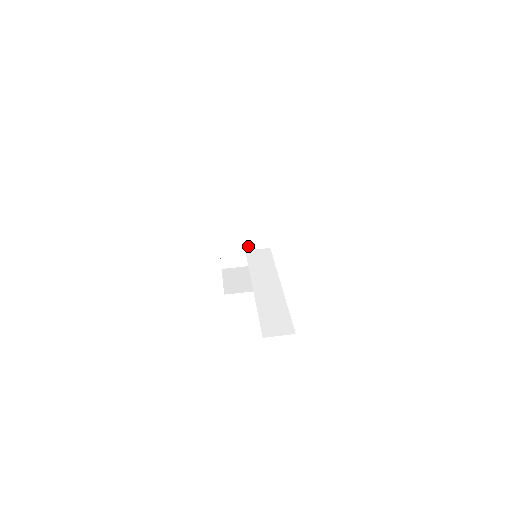
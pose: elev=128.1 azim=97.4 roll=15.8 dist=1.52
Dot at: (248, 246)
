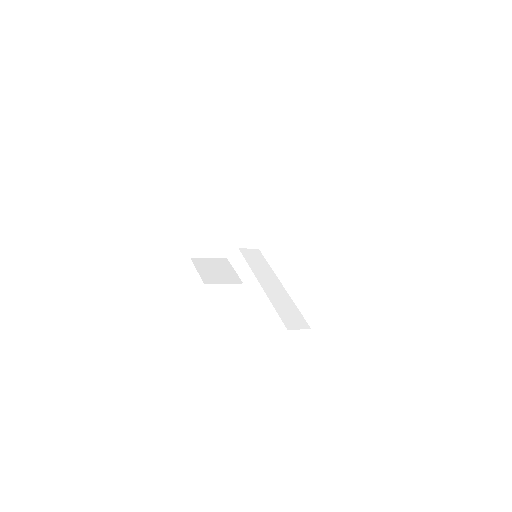
Dot at: (242, 245)
